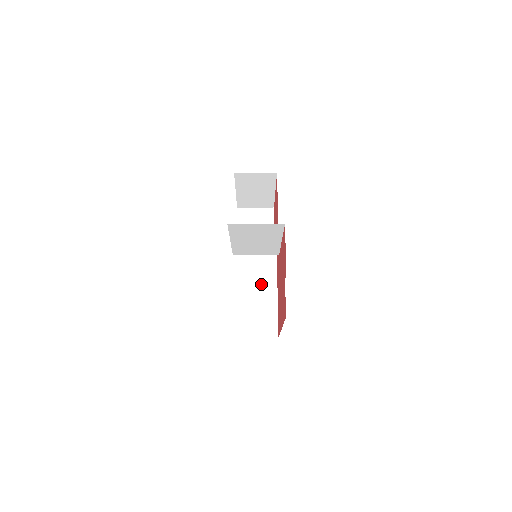
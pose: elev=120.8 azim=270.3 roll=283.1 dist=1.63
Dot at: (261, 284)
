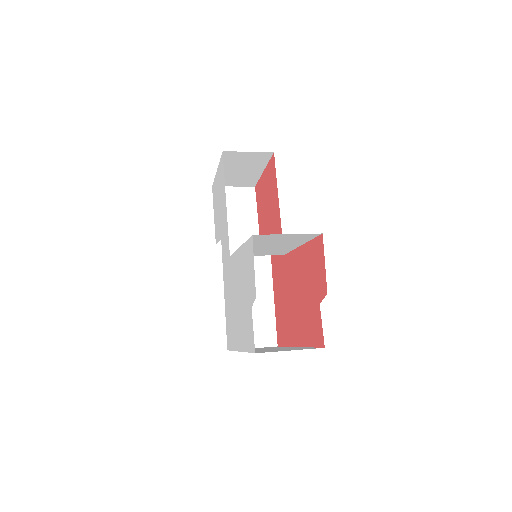
Dot at: occluded
